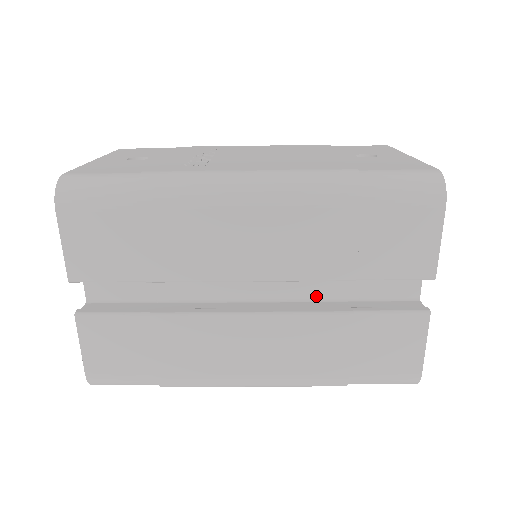
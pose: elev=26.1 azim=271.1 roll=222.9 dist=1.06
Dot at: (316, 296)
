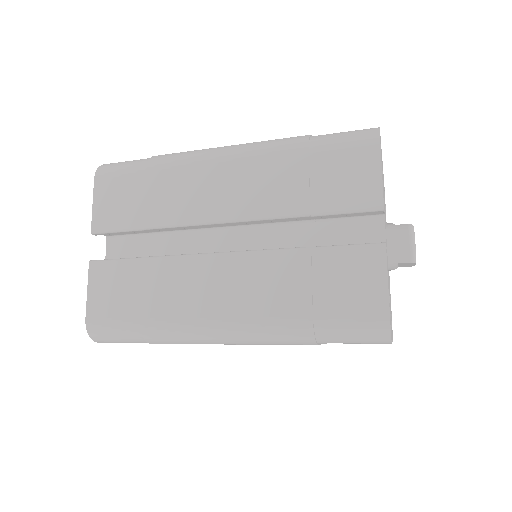
Dot at: occluded
